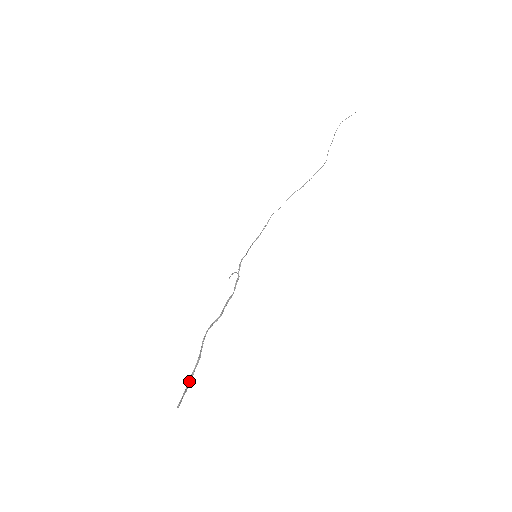
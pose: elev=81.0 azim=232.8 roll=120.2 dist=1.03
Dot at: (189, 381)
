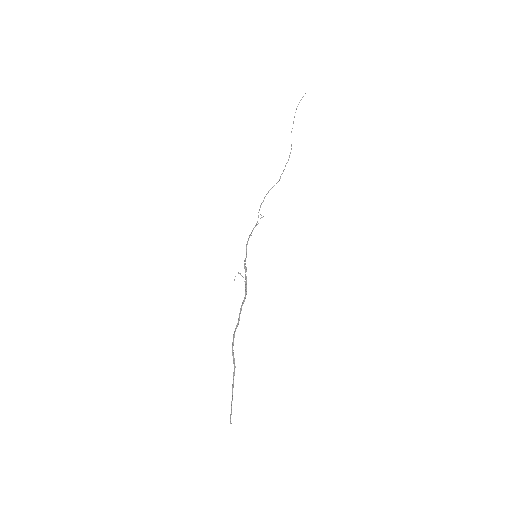
Dot at: (232, 395)
